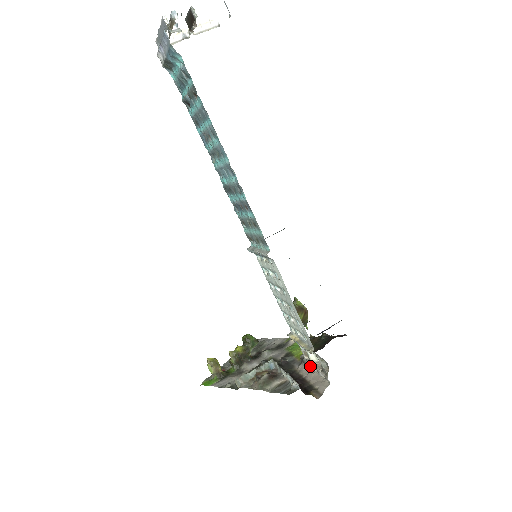
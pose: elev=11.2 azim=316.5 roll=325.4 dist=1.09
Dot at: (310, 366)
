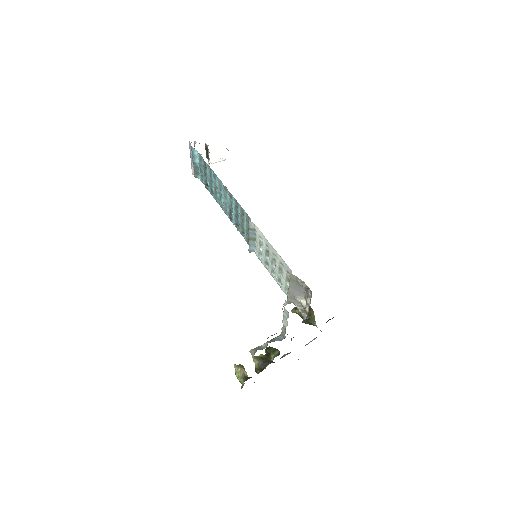
Dot at: (306, 315)
